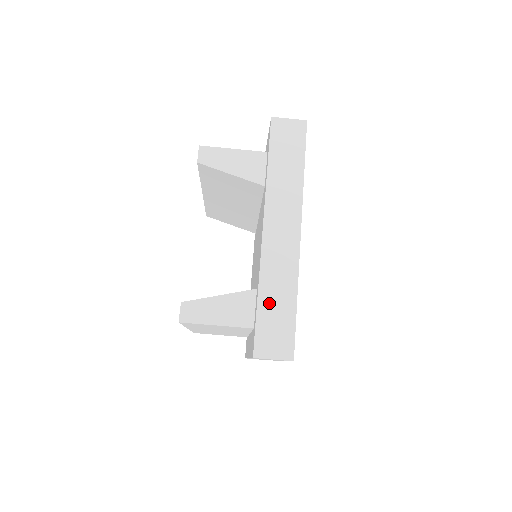
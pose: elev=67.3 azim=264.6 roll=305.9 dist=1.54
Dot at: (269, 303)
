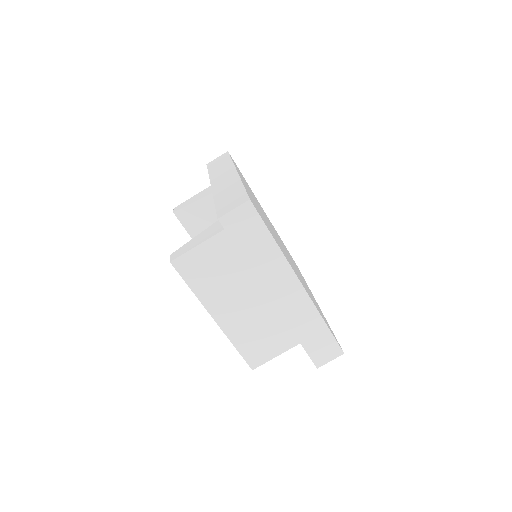
Dot at: (223, 198)
